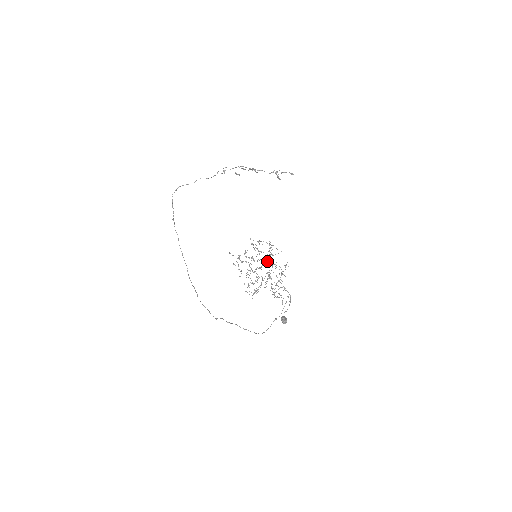
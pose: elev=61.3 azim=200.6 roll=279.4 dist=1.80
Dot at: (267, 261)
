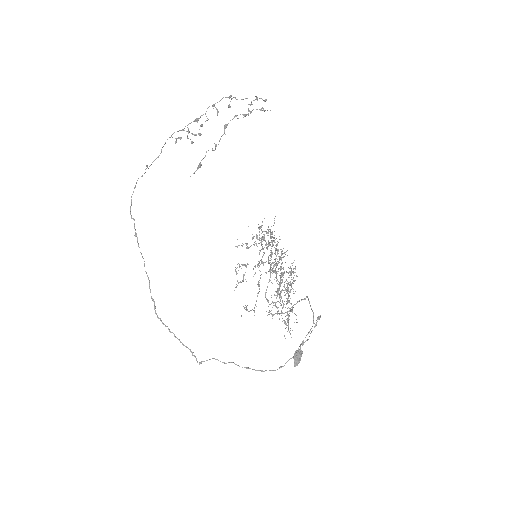
Dot at: (260, 271)
